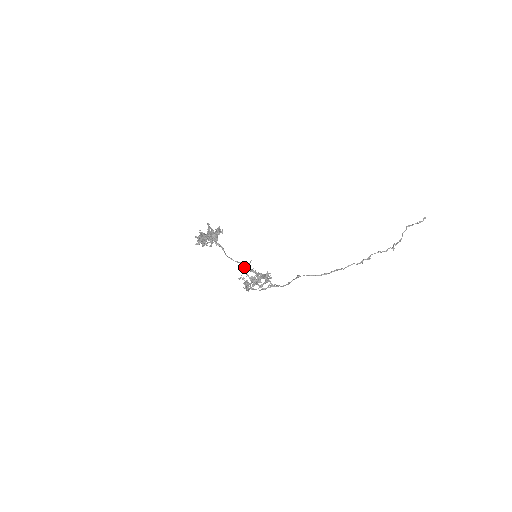
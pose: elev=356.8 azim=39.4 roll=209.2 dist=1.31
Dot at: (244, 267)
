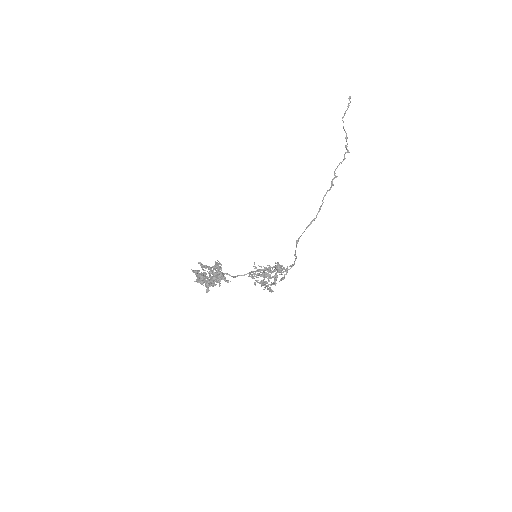
Dot at: (254, 274)
